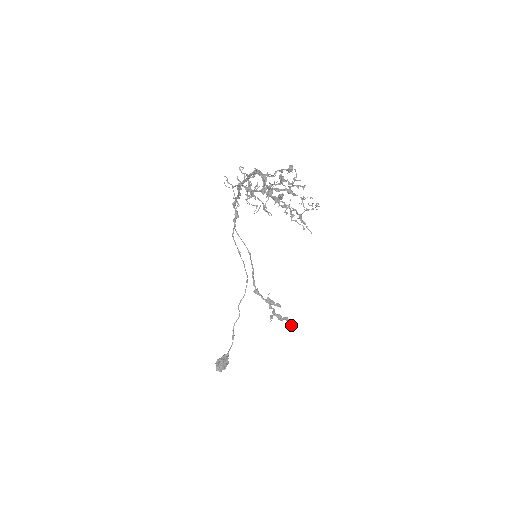
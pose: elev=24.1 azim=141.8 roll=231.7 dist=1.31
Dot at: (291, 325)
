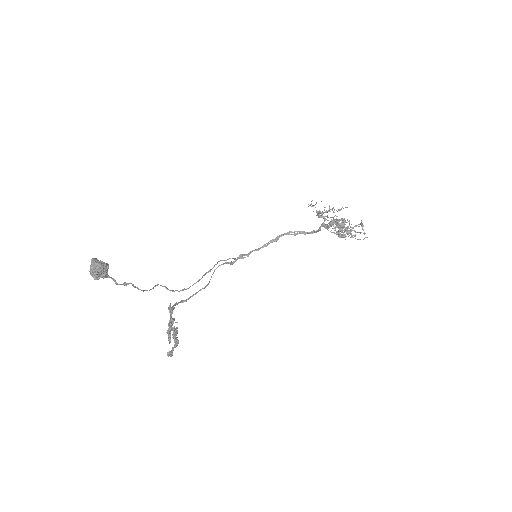
Dot at: (172, 352)
